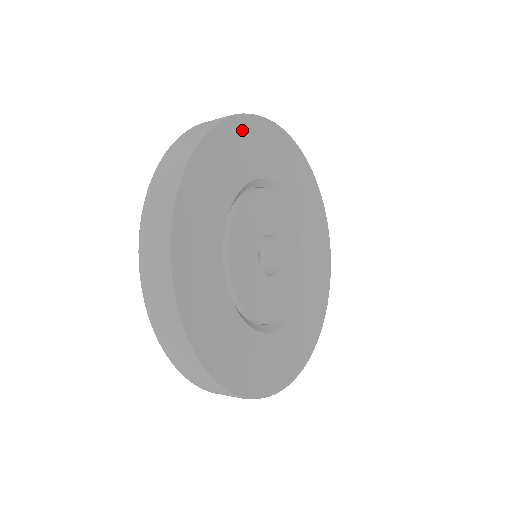
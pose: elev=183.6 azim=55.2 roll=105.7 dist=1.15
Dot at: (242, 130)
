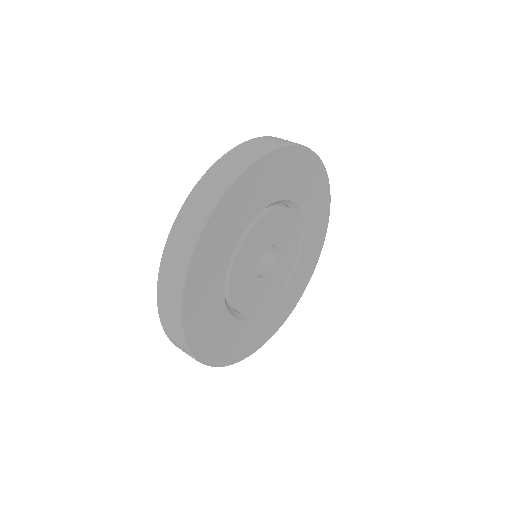
Dot at: (294, 158)
